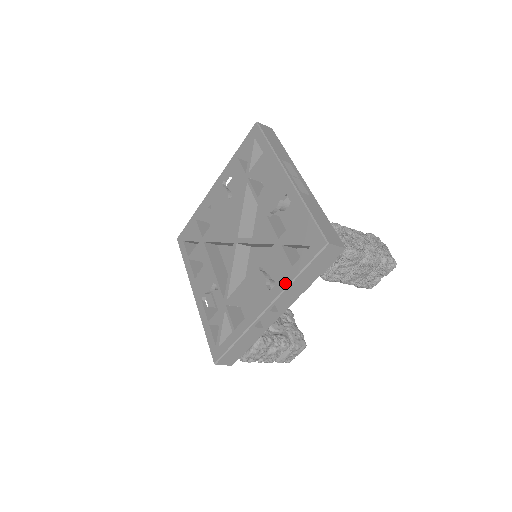
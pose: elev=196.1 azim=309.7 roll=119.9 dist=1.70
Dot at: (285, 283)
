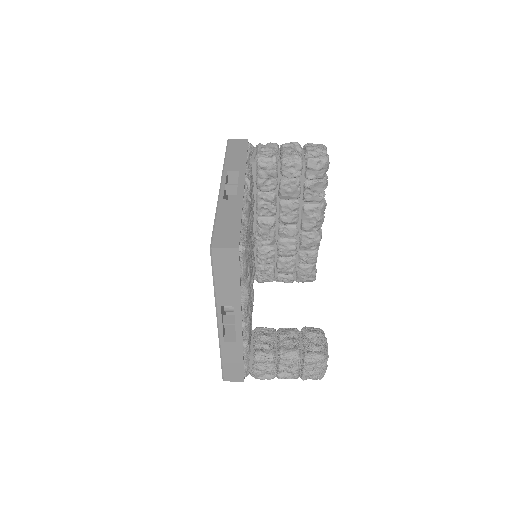
Dot at: occluded
